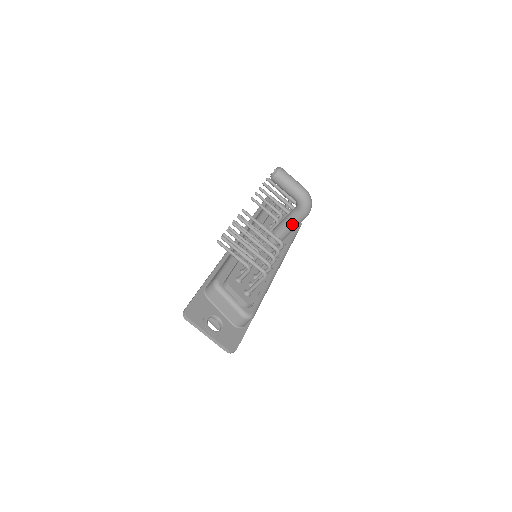
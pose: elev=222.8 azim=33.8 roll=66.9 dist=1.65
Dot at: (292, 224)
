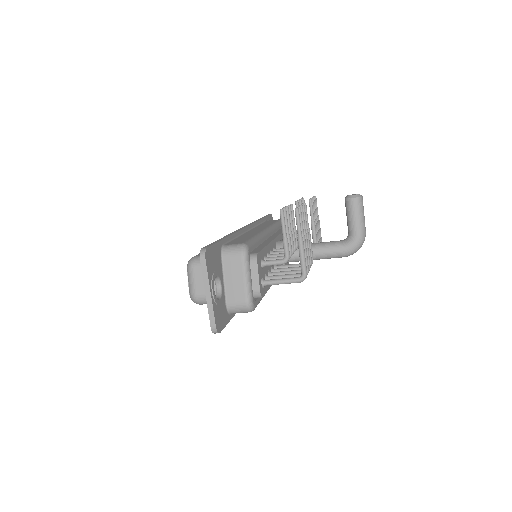
Dot at: (327, 253)
